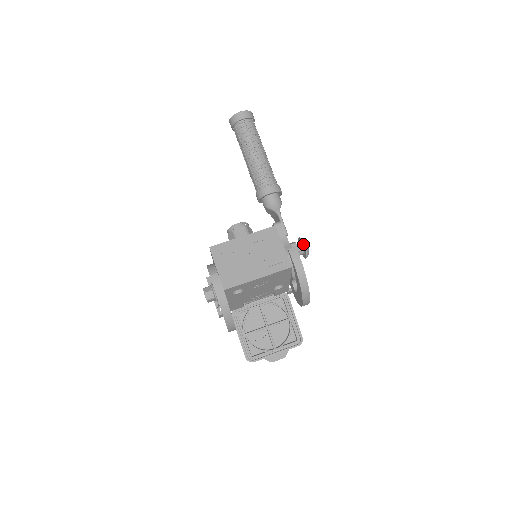
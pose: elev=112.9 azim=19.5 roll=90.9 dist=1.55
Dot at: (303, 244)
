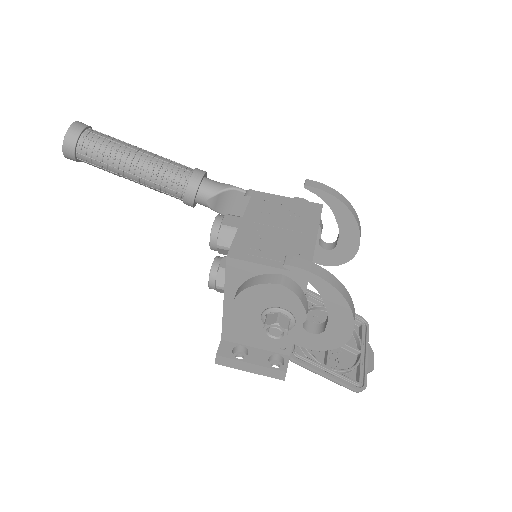
Dot at: occluded
